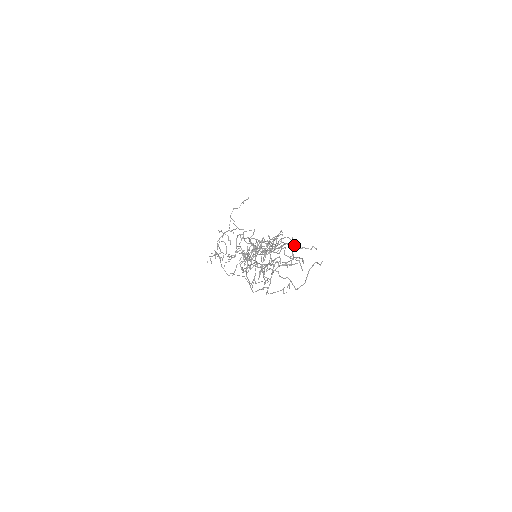
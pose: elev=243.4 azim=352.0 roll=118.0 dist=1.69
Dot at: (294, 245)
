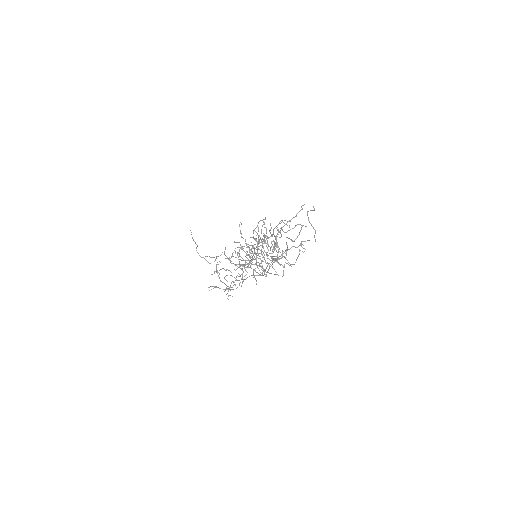
Dot at: (290, 220)
